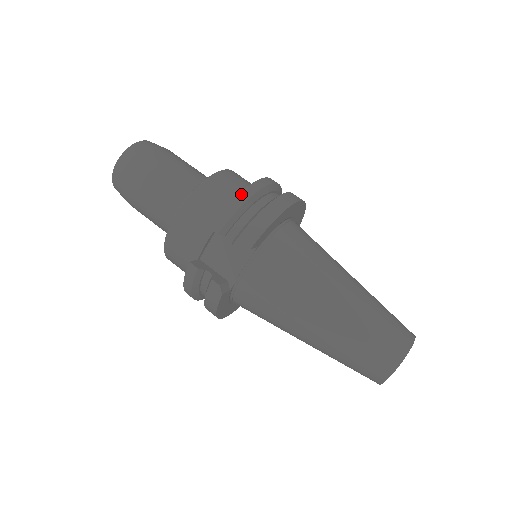
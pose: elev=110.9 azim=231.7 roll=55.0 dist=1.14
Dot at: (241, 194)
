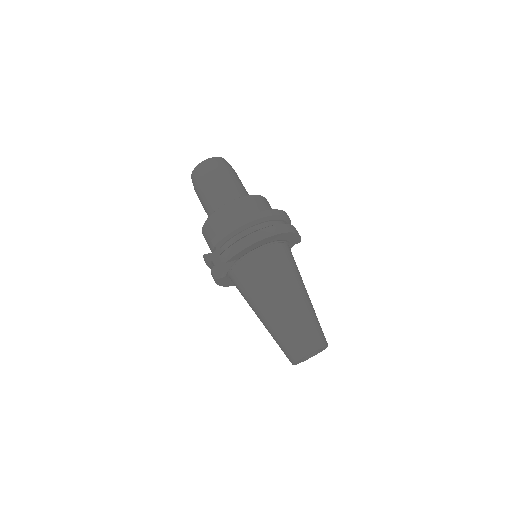
Dot at: (233, 225)
